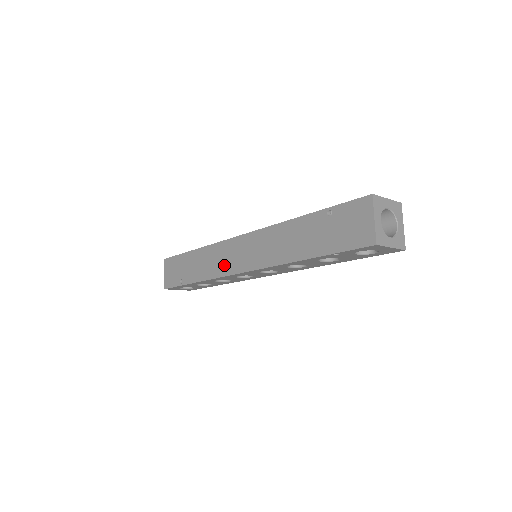
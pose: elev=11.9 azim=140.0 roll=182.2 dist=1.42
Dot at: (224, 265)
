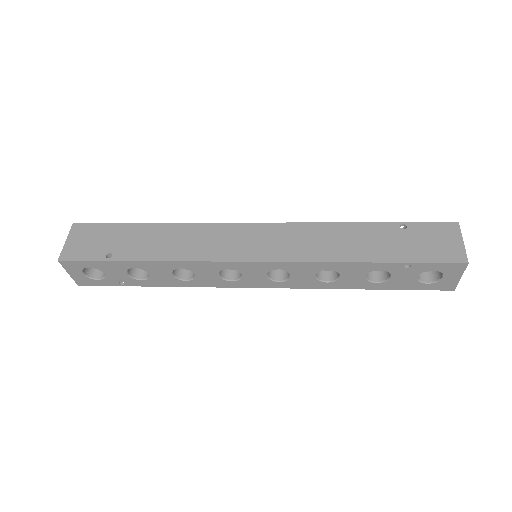
Dot at: (217, 248)
